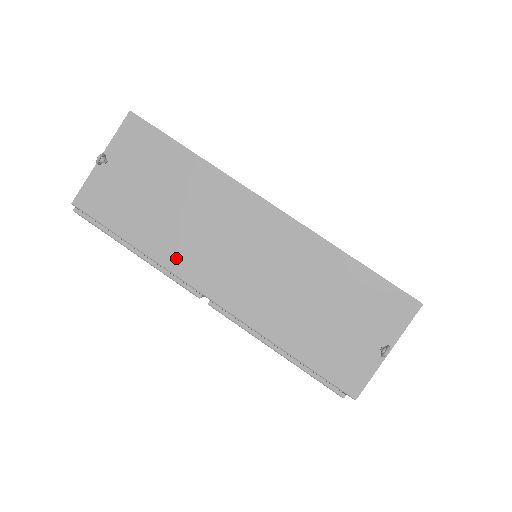
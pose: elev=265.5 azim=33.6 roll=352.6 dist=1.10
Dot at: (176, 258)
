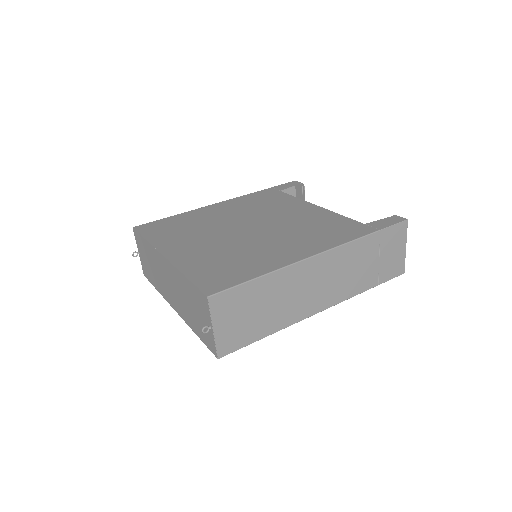
Dot at: (163, 292)
